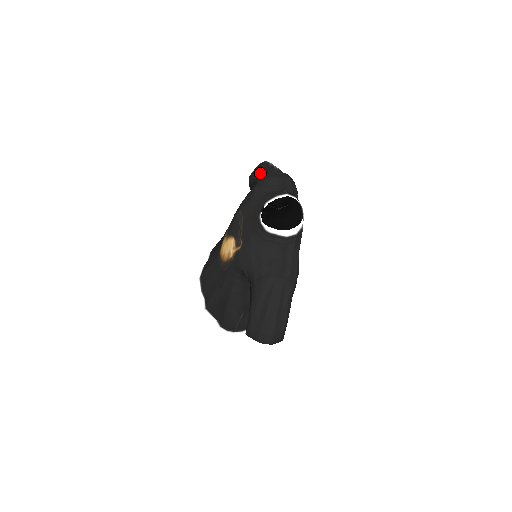
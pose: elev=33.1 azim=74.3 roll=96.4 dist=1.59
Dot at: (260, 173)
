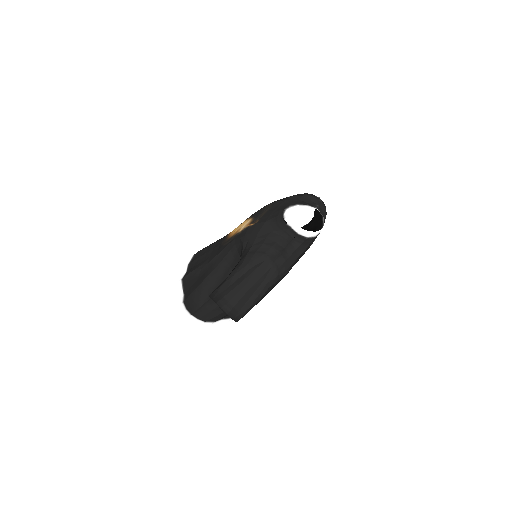
Dot at: occluded
